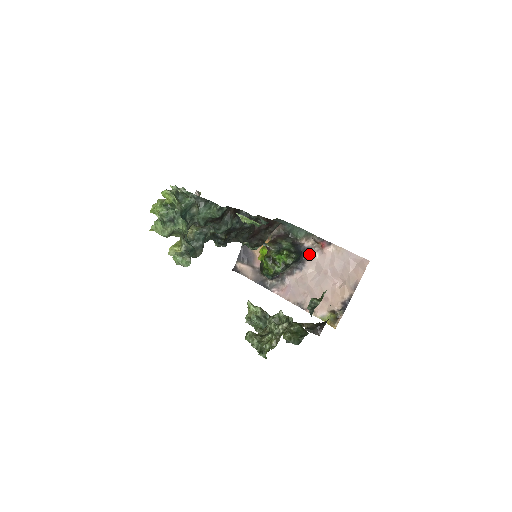
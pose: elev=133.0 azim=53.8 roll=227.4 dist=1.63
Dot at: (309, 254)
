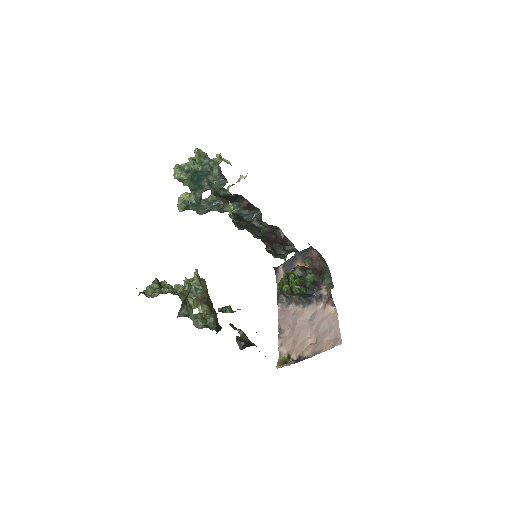
Dot at: (318, 300)
